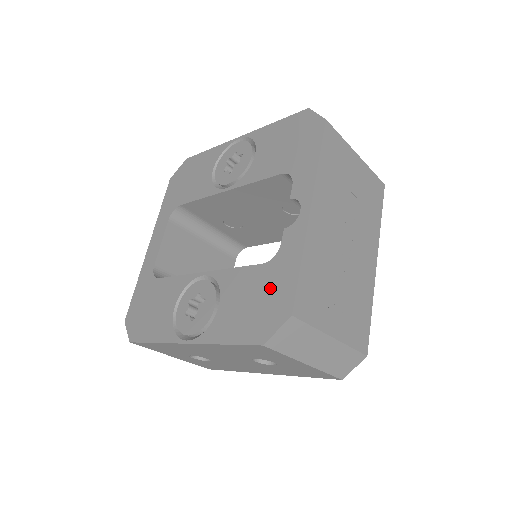
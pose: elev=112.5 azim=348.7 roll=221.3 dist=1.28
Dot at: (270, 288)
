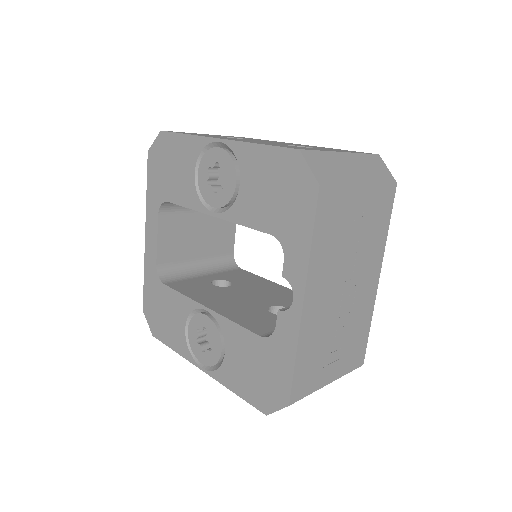
Dot at: (269, 367)
